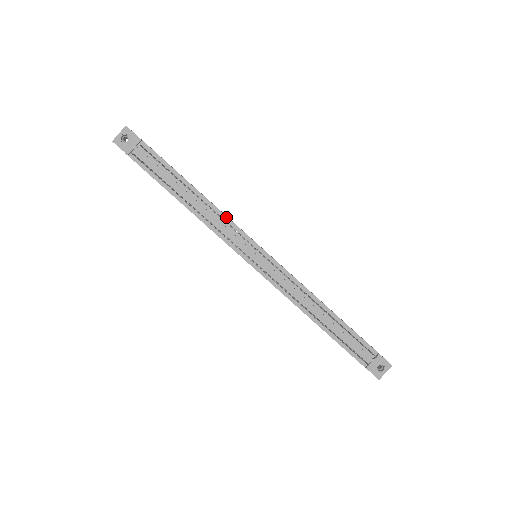
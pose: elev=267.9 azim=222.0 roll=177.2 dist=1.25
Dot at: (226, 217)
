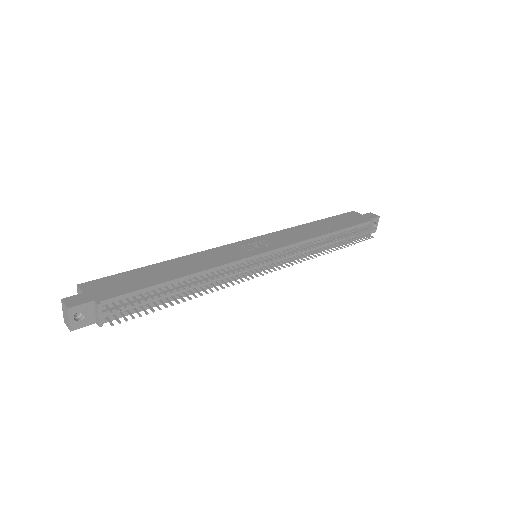
Dot at: (223, 266)
